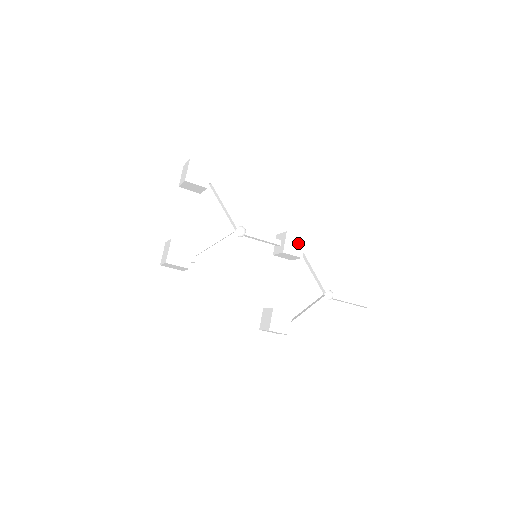
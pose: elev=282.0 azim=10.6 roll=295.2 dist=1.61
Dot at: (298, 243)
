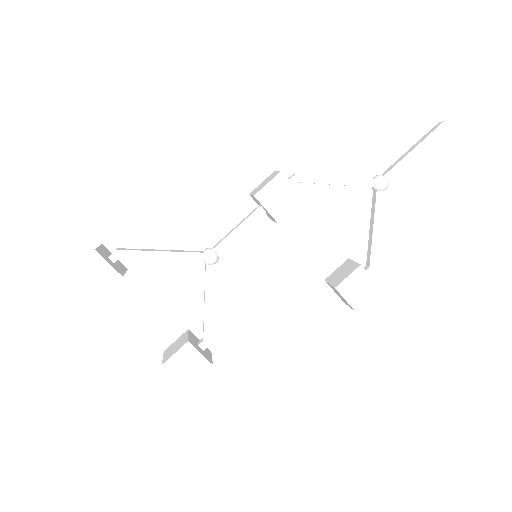
Dot at: (281, 190)
